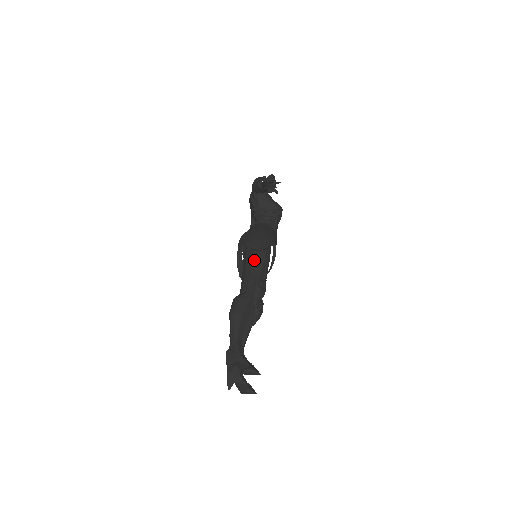
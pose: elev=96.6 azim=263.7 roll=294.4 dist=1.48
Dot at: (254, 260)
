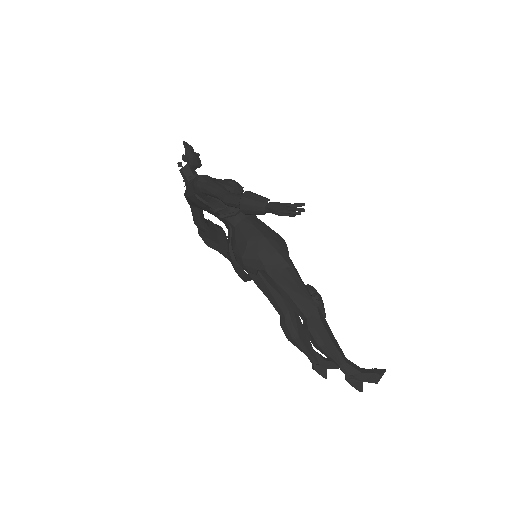
Dot at: (286, 277)
